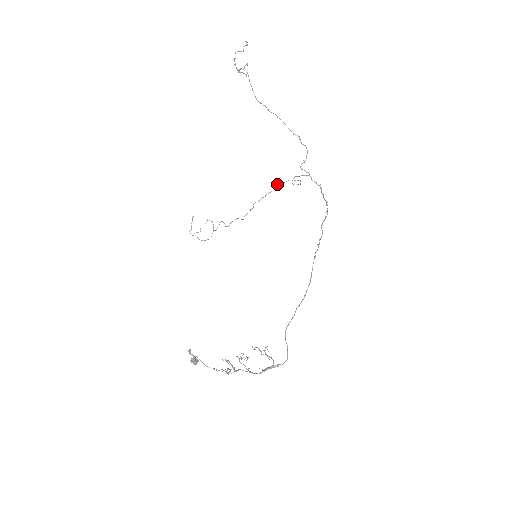
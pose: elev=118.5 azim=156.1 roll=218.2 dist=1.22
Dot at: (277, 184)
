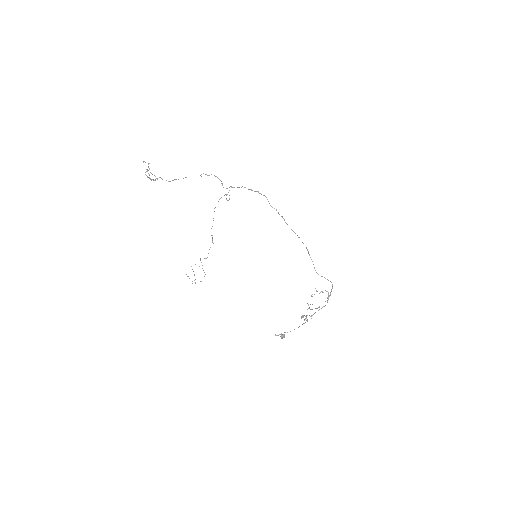
Dot at: (214, 208)
